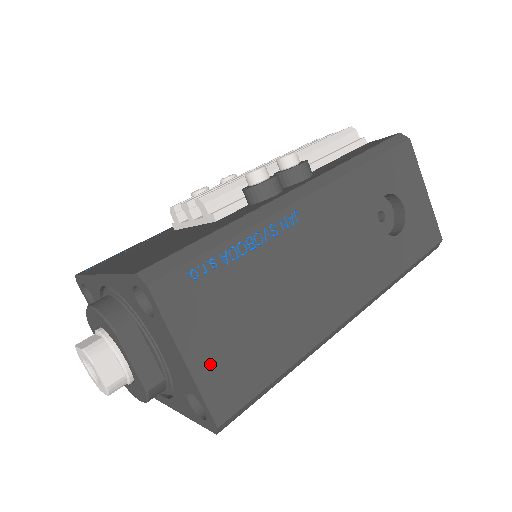
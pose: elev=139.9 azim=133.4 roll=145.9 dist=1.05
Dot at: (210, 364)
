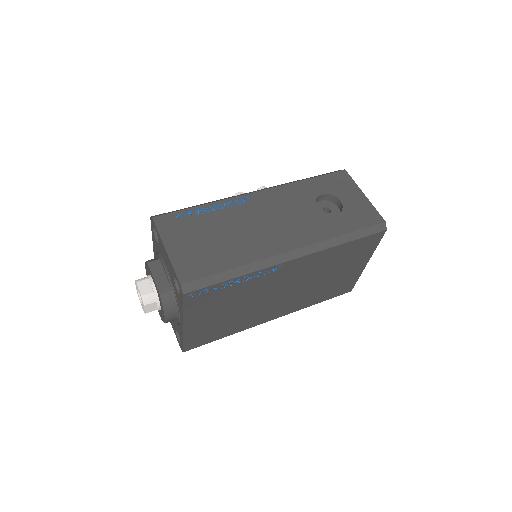
Dot at: (181, 254)
